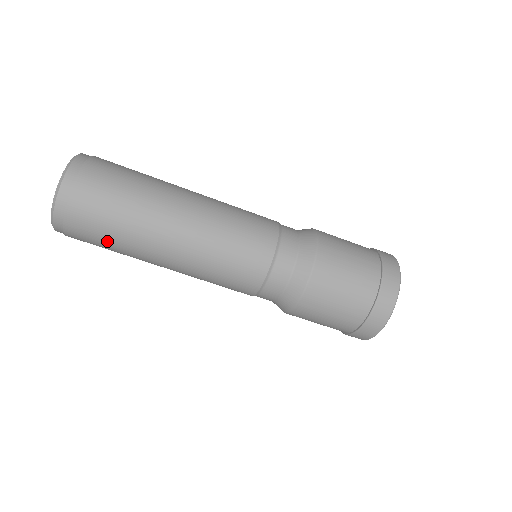
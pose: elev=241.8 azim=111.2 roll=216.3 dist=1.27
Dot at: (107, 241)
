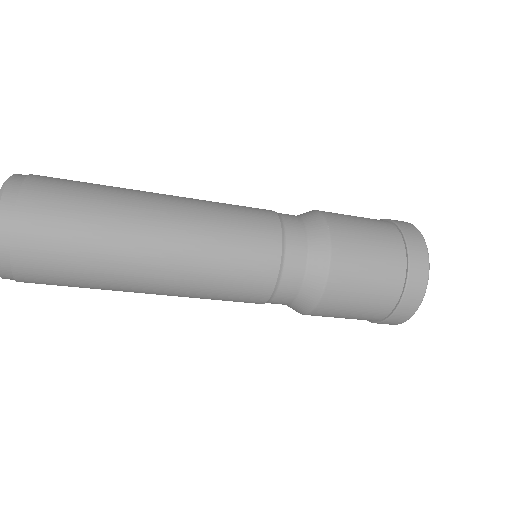
Dot at: (74, 285)
